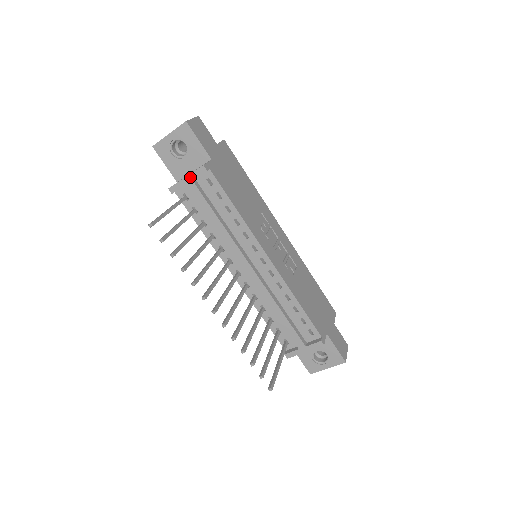
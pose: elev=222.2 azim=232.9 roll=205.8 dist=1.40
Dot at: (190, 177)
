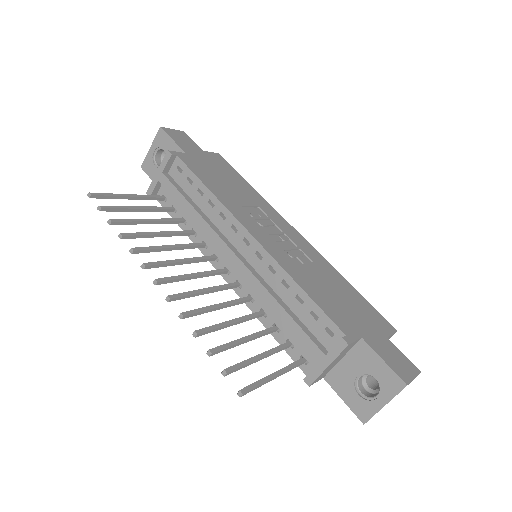
Dot at: (160, 170)
